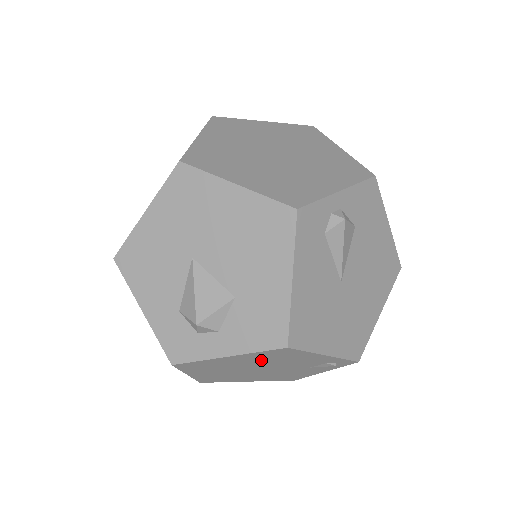
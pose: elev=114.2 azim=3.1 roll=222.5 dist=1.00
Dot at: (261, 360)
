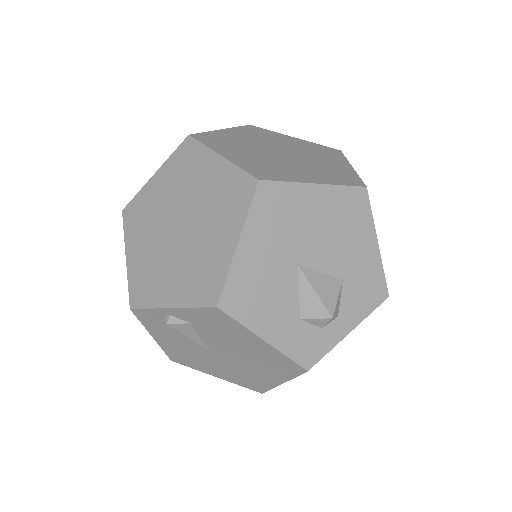
Dot at: occluded
